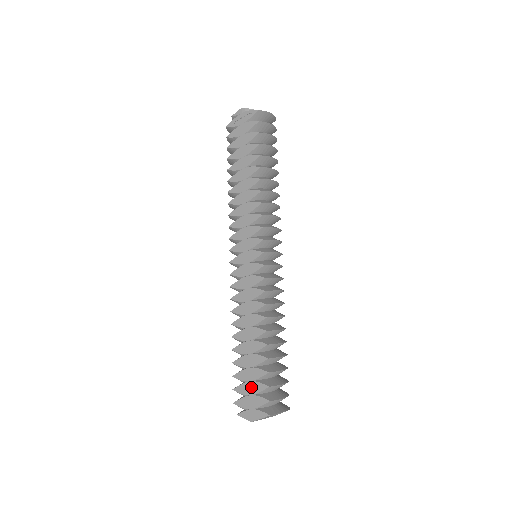
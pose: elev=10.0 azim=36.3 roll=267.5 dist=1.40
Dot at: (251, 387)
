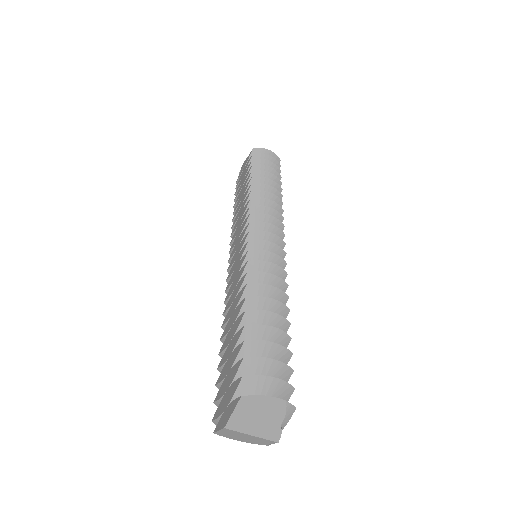
Dot at: (228, 378)
